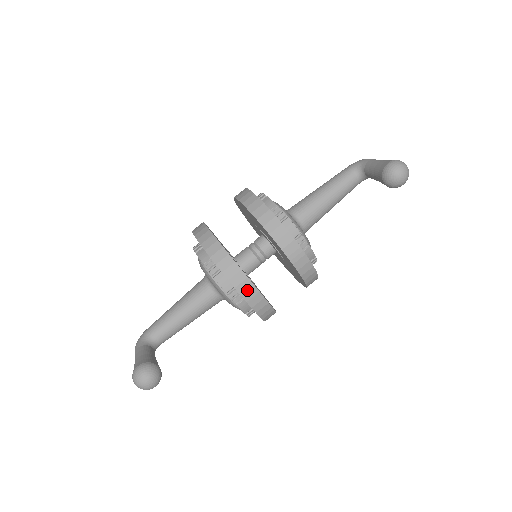
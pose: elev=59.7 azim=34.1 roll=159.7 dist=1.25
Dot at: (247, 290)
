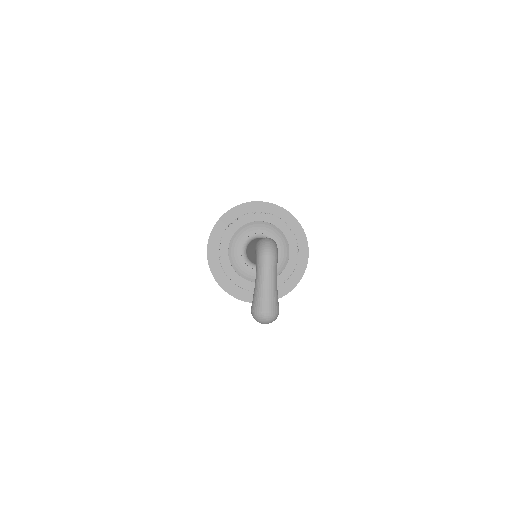
Dot at: occluded
